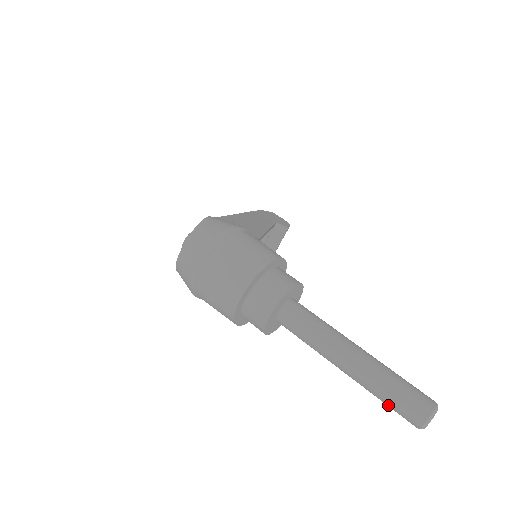
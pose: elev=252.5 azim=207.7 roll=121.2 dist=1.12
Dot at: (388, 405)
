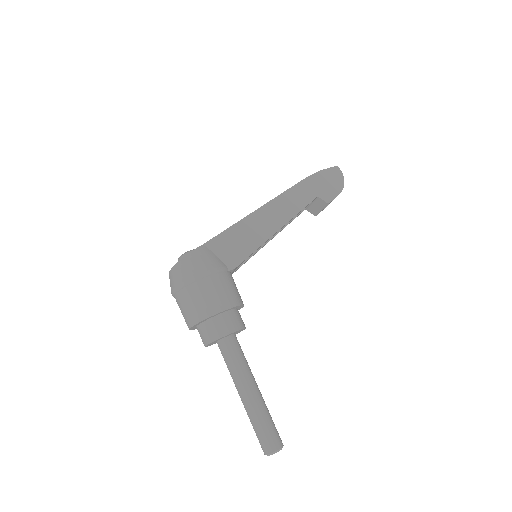
Dot at: occluded
